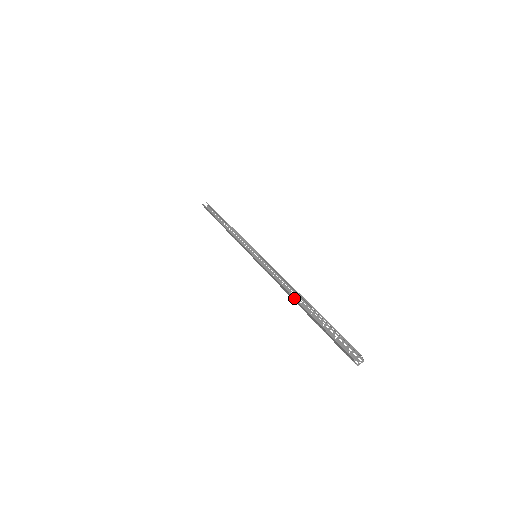
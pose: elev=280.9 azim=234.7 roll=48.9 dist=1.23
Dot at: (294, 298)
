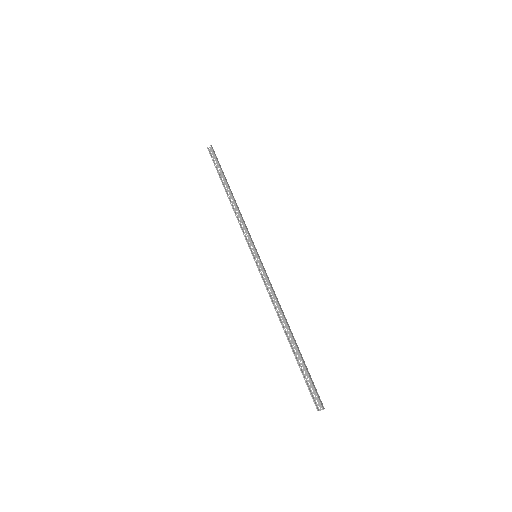
Dot at: (283, 329)
